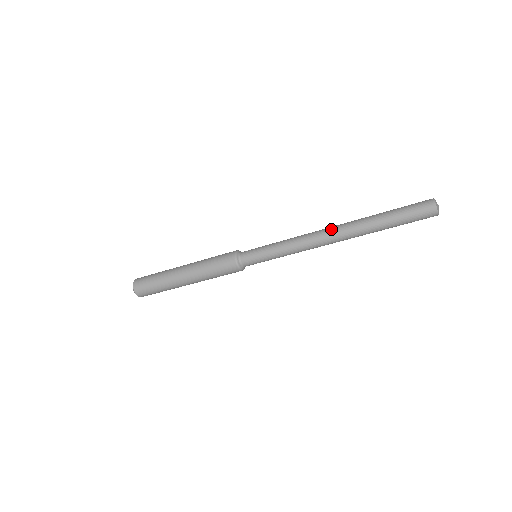
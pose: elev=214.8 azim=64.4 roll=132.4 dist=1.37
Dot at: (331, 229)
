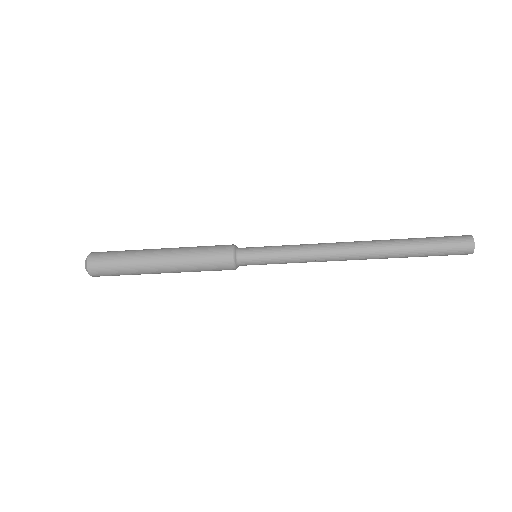
Dot at: (354, 246)
